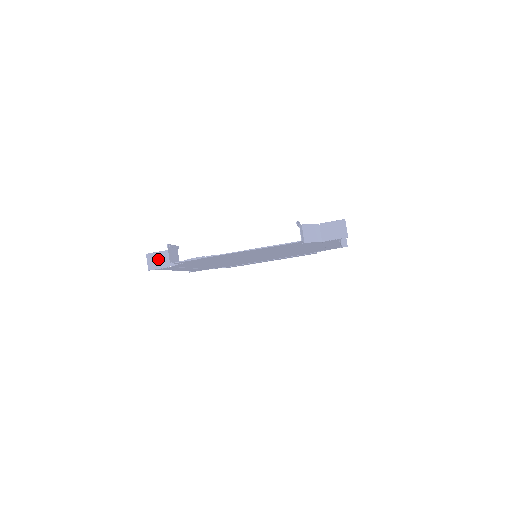
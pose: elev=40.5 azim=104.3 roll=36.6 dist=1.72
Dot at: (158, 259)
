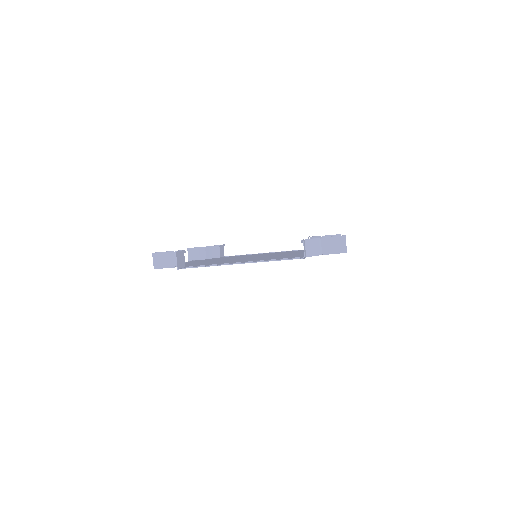
Dot at: (164, 259)
